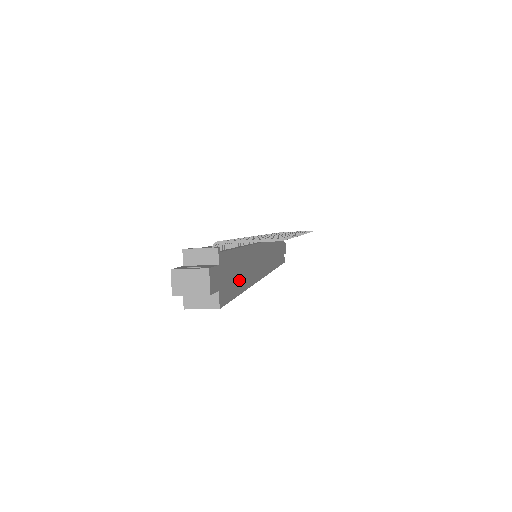
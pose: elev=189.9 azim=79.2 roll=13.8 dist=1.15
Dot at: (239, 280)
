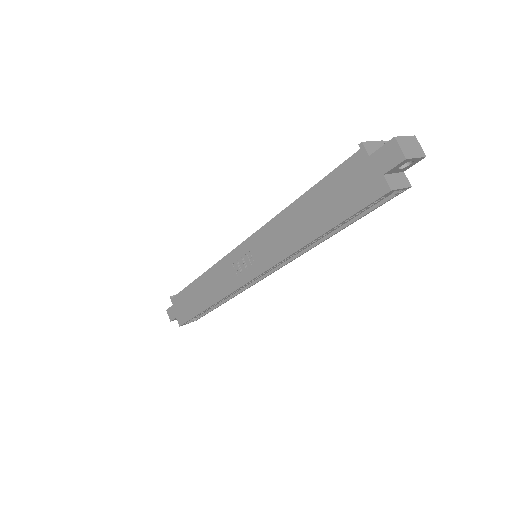
Dot at: occluded
